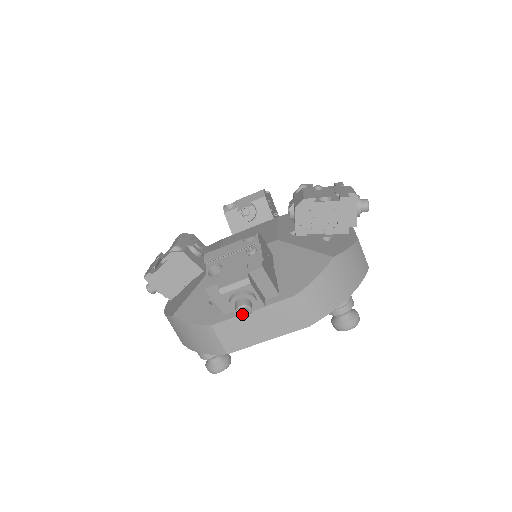
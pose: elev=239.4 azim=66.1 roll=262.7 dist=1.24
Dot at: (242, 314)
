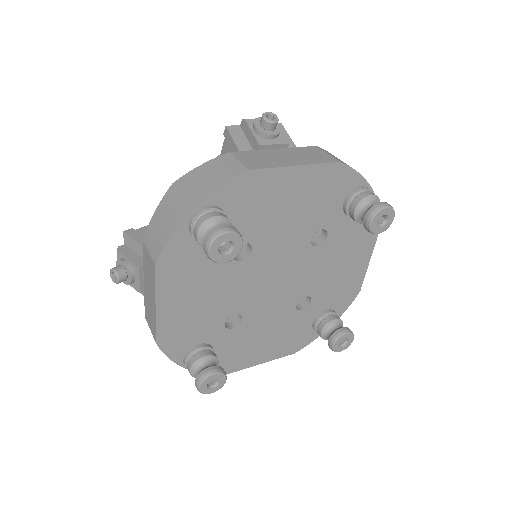
Dot at: (116, 281)
